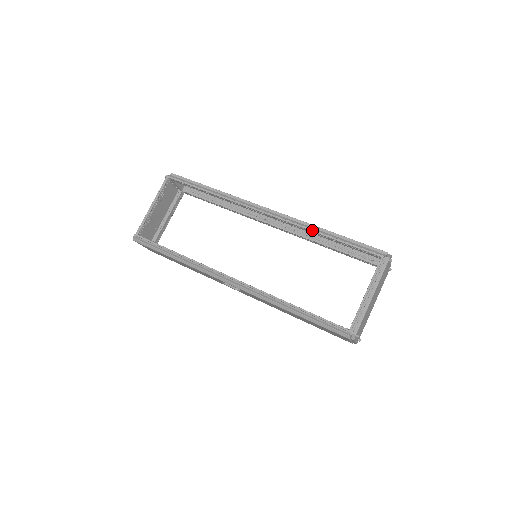
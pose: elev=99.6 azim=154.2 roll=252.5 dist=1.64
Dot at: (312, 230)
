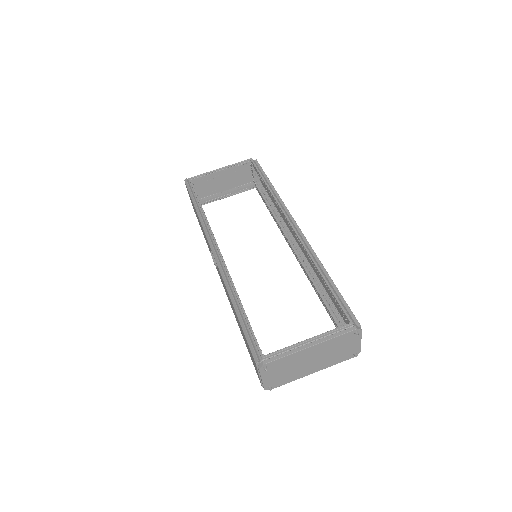
Dot at: (314, 261)
